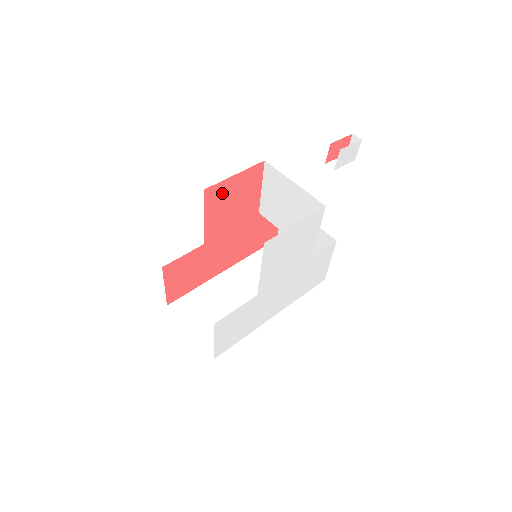
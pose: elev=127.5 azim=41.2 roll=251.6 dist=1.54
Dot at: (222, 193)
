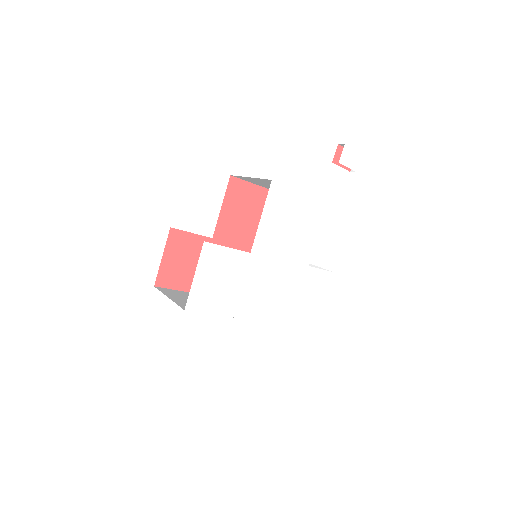
Dot at: (243, 194)
